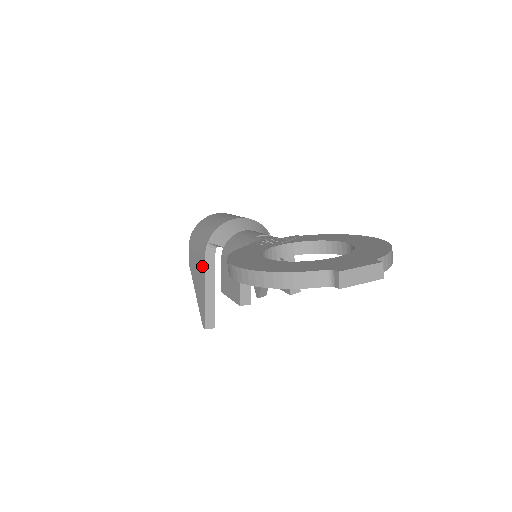
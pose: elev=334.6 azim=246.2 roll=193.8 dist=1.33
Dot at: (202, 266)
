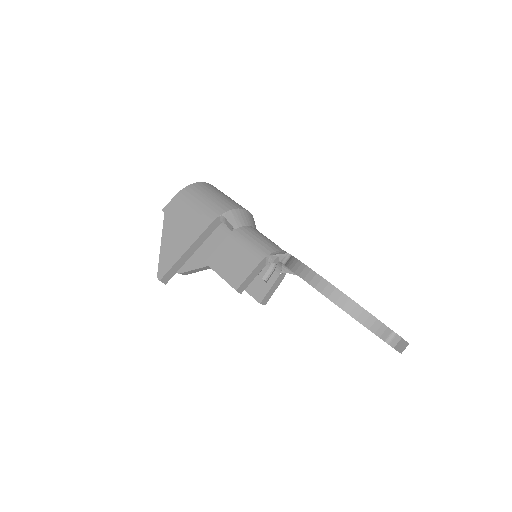
Dot at: (198, 227)
